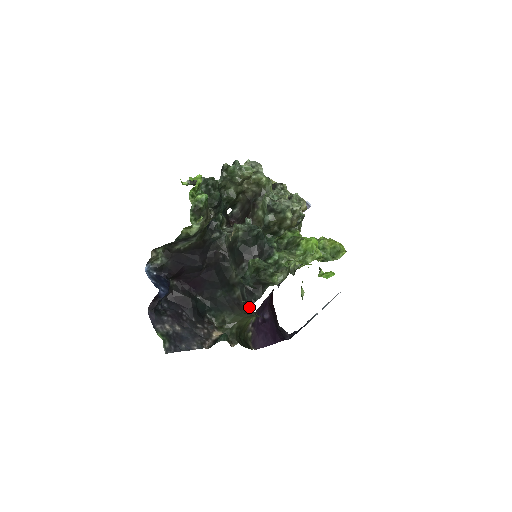
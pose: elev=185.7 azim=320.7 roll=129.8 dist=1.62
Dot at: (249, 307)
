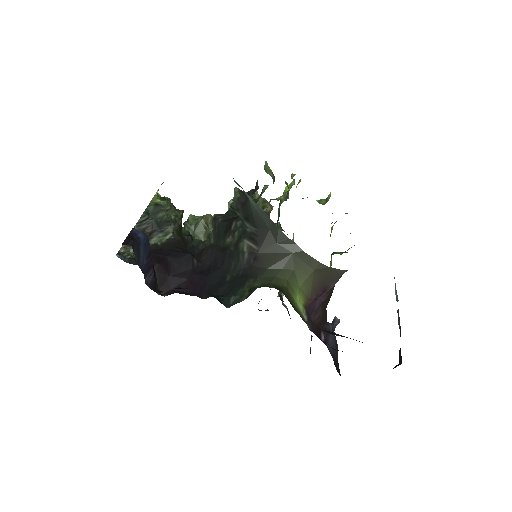
Dot at: (264, 236)
